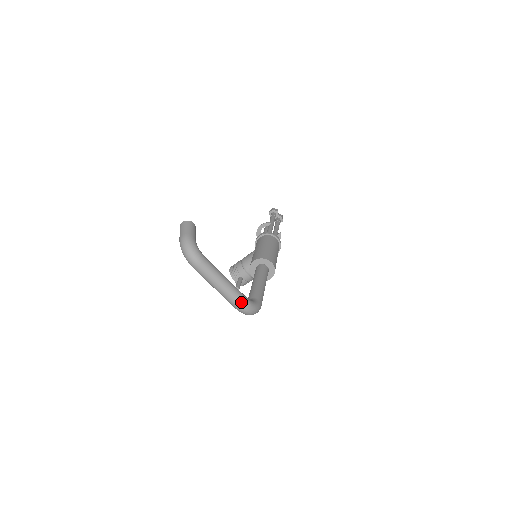
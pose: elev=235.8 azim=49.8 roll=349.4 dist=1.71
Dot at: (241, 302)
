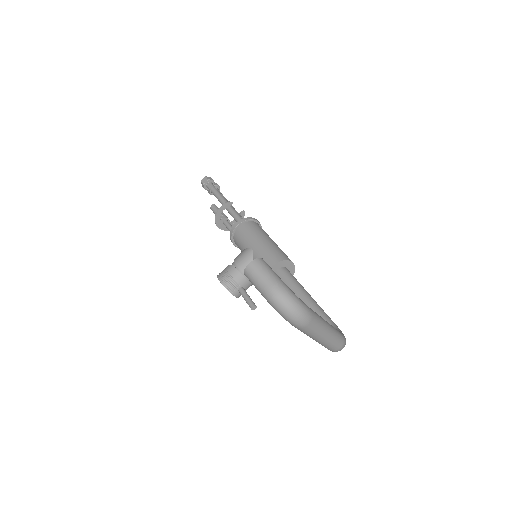
Dot at: (341, 341)
